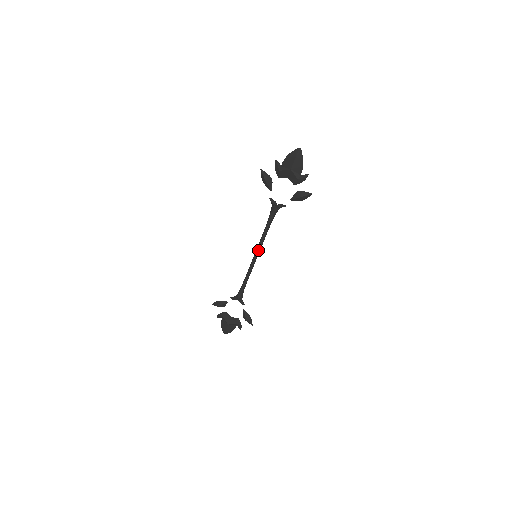
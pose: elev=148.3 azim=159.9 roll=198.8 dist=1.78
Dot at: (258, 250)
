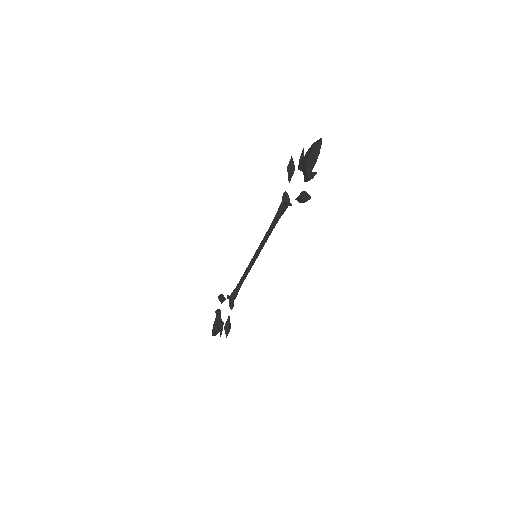
Dot at: (258, 249)
